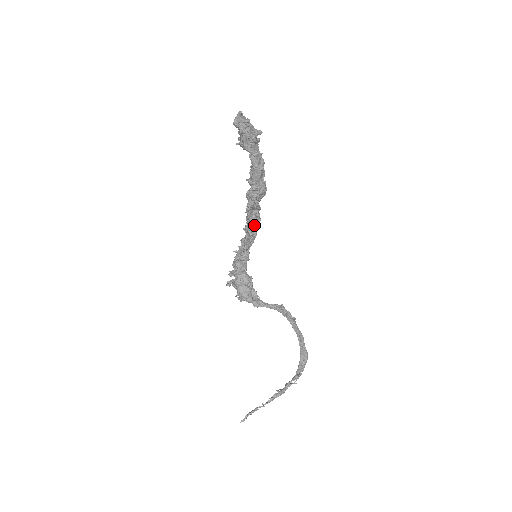
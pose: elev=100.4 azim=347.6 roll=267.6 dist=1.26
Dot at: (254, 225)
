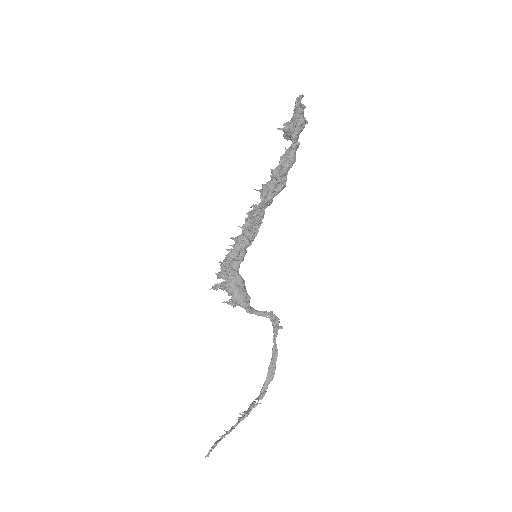
Dot at: (260, 222)
